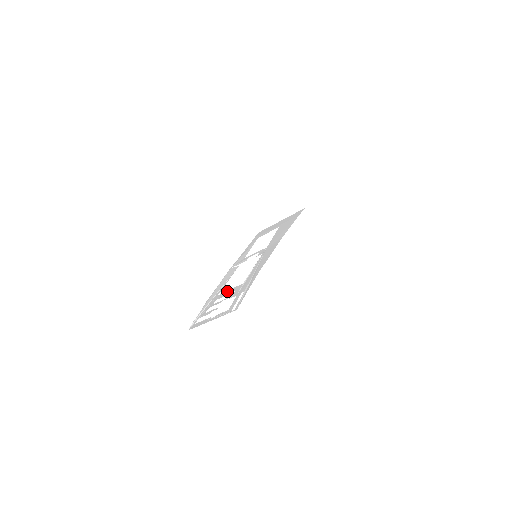
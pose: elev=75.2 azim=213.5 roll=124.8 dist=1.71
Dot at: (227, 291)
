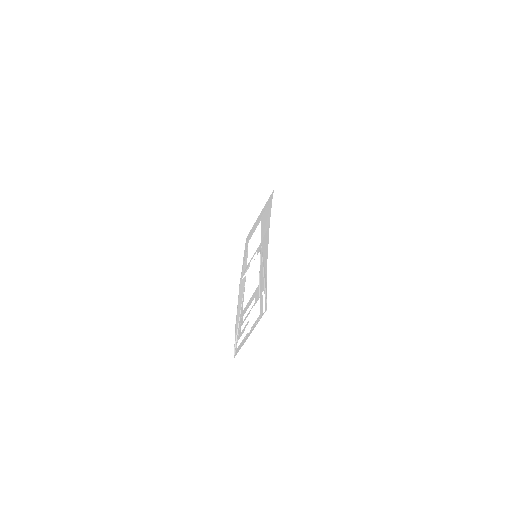
Dot at: occluded
